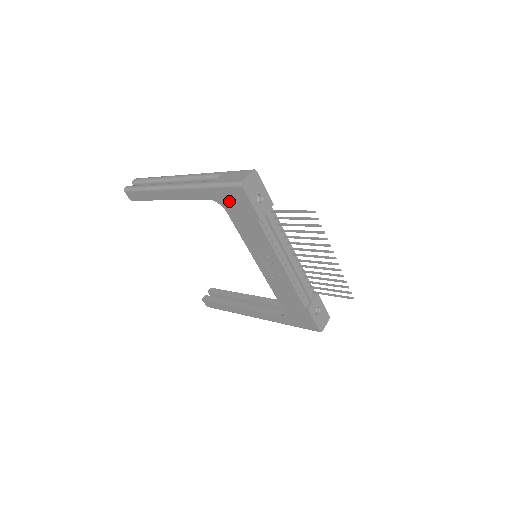
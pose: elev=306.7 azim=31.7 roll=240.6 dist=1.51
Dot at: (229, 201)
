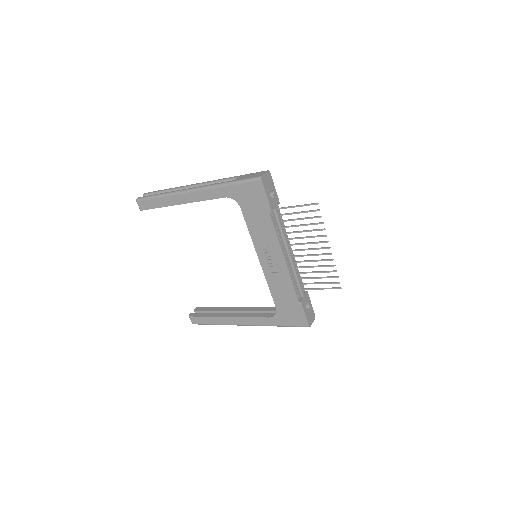
Dot at: (245, 196)
